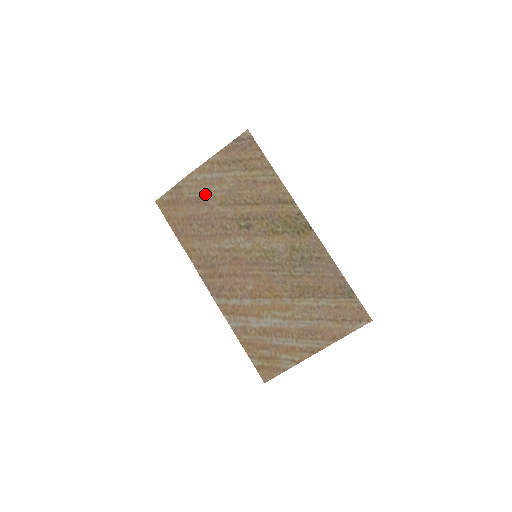
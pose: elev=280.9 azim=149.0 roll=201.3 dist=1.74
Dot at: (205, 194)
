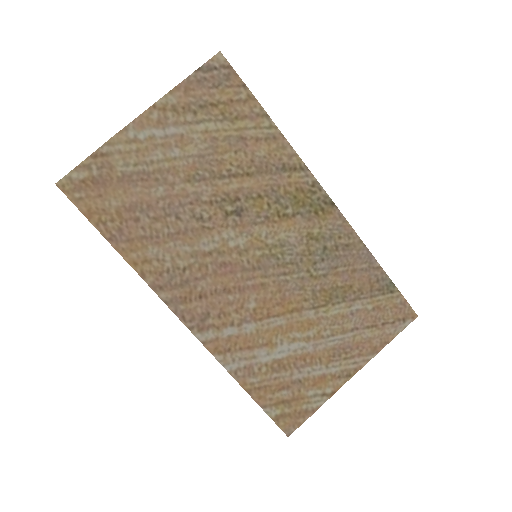
Dot at: (156, 164)
